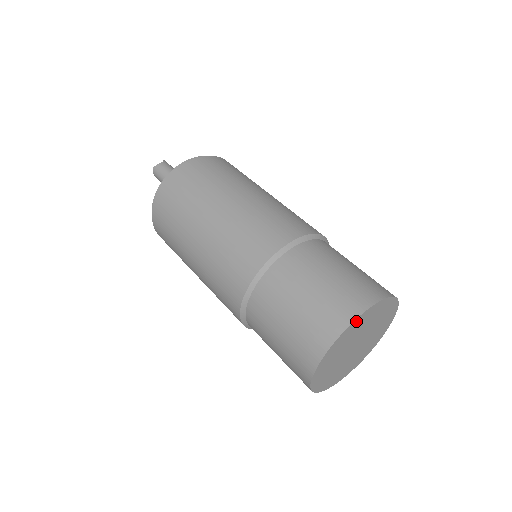
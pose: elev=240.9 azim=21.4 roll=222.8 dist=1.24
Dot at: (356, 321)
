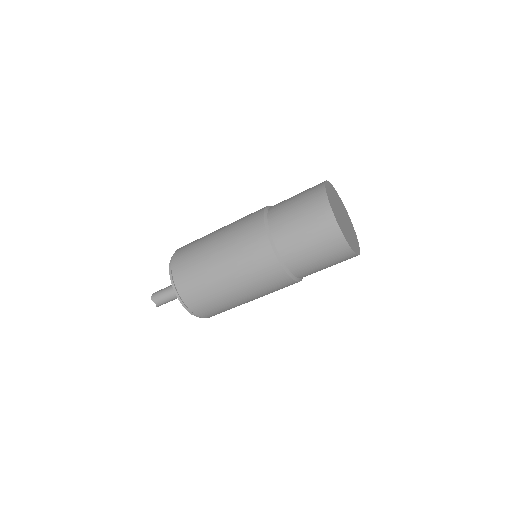
Dot at: (327, 184)
